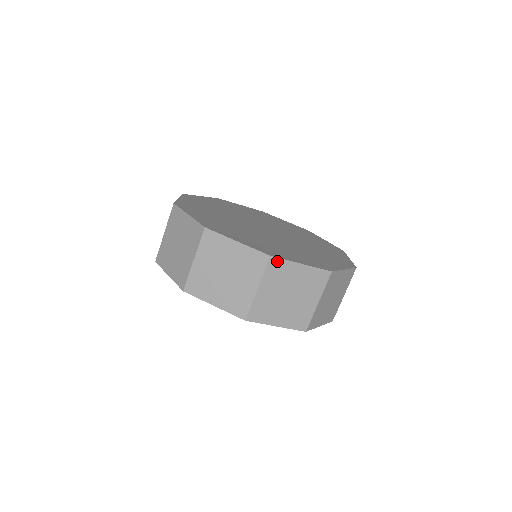
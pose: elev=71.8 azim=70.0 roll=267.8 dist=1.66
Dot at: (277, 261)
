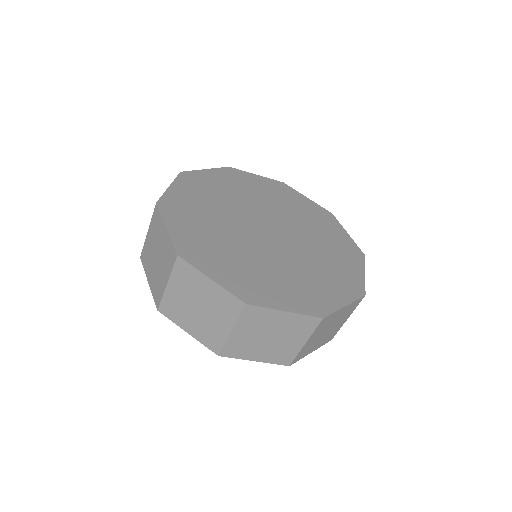
Dot at: (255, 308)
